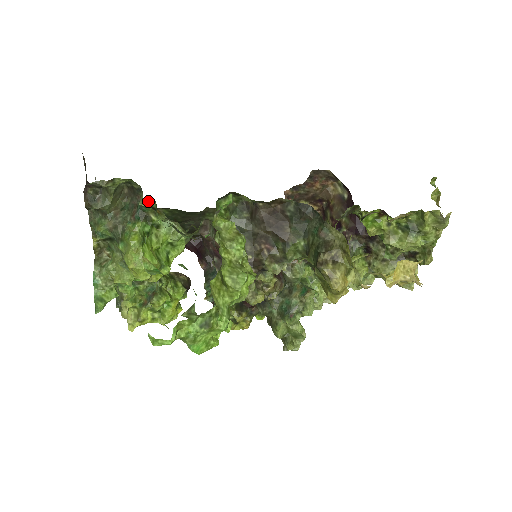
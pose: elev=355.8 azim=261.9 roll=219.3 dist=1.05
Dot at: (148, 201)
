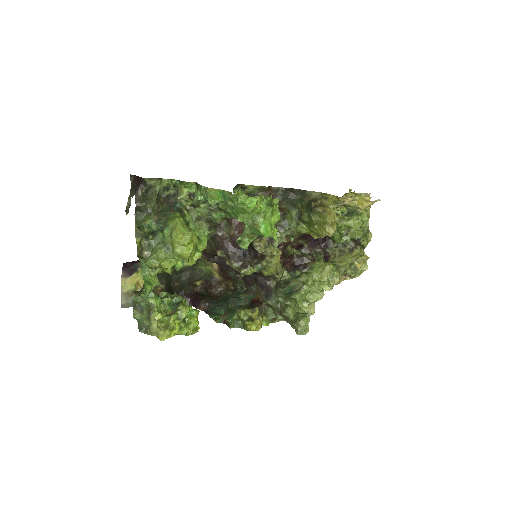
Dot at: (190, 185)
